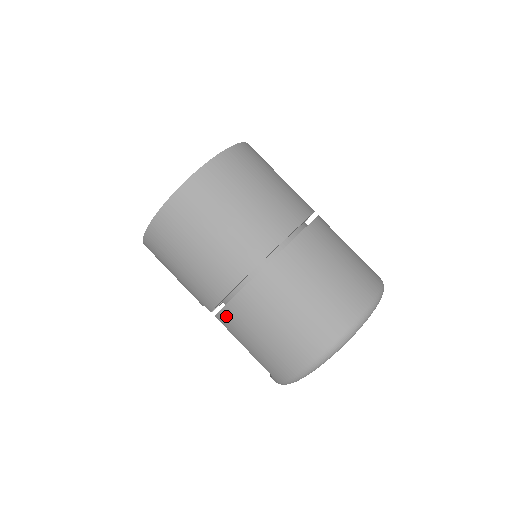
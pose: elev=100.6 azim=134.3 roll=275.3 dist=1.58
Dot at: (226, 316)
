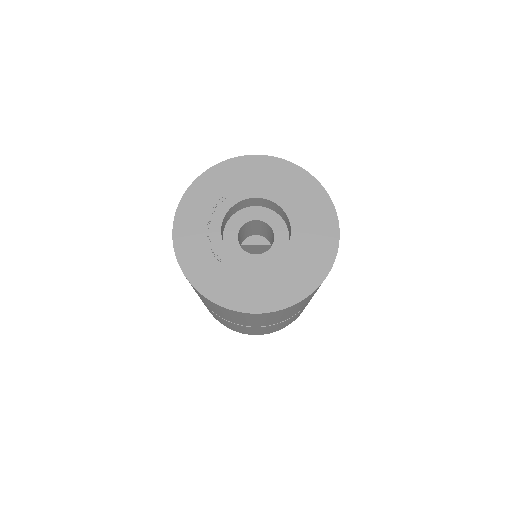
Dot at: occluded
